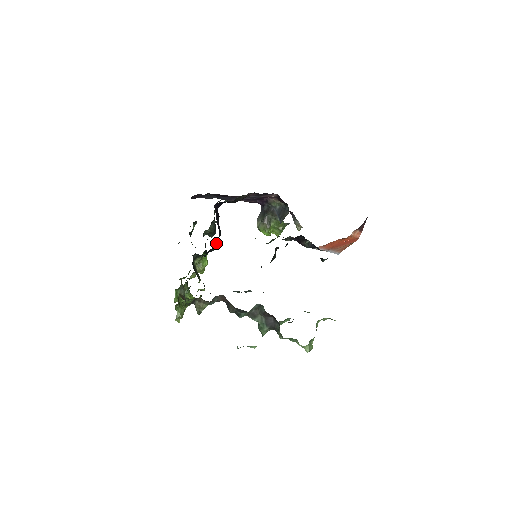
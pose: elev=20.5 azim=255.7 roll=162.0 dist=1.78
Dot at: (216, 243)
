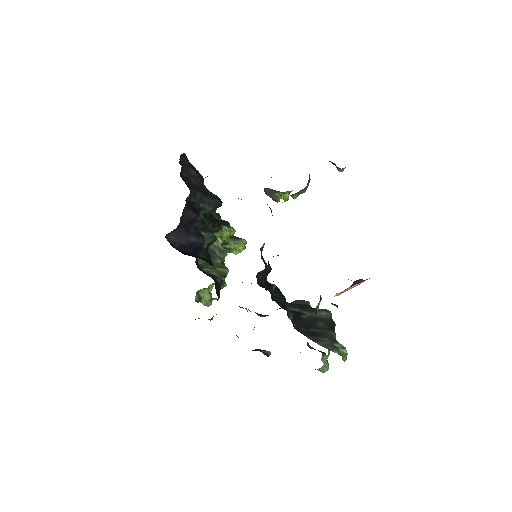
Dot at: (208, 243)
